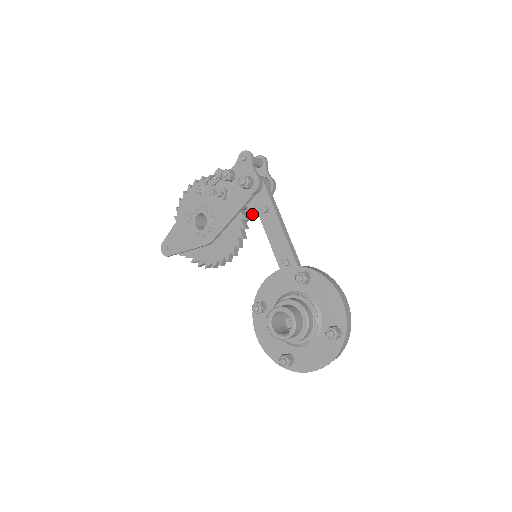
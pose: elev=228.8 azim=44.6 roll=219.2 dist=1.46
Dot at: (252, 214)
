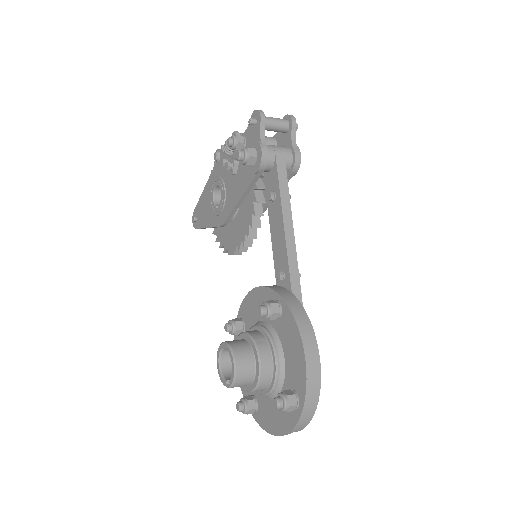
Dot at: occluded
